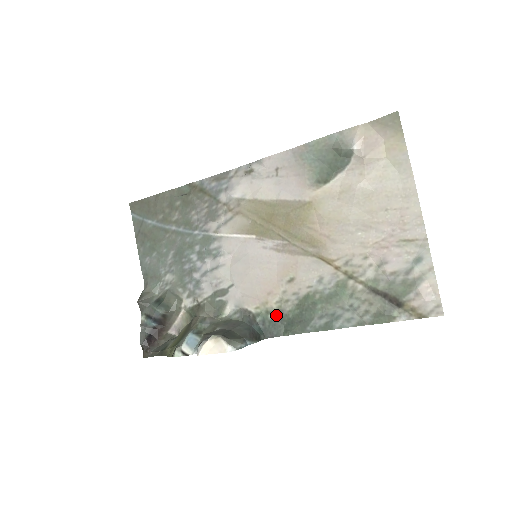
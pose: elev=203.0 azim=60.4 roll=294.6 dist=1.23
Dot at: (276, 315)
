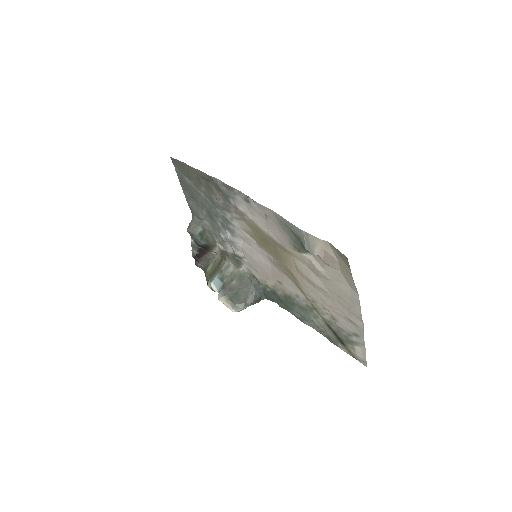
Dot at: (272, 291)
